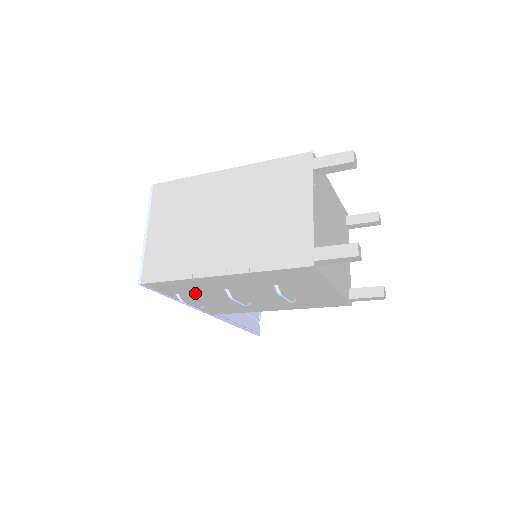
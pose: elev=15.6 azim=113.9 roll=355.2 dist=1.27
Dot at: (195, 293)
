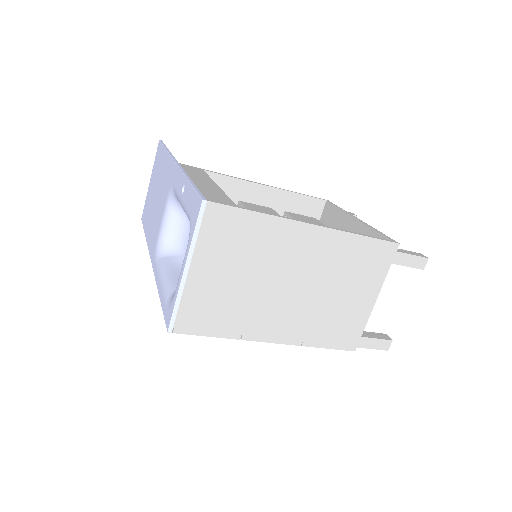
Dot at: occluded
